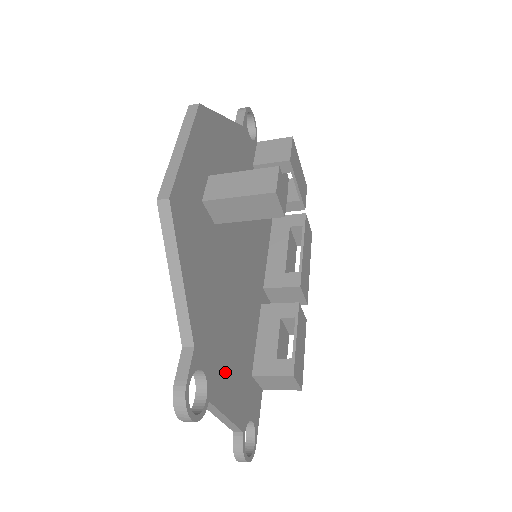
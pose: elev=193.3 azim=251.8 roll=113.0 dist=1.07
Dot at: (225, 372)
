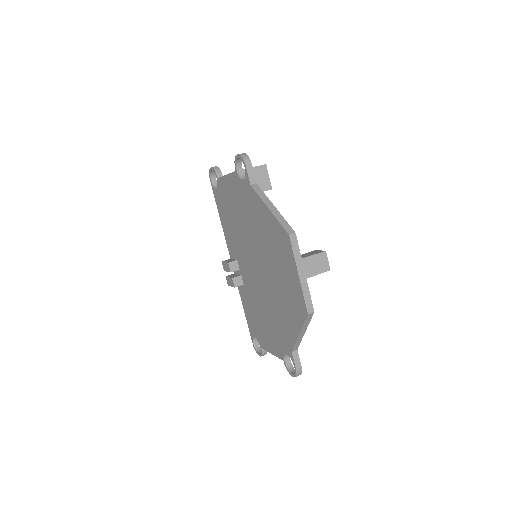
Dot at: occluded
